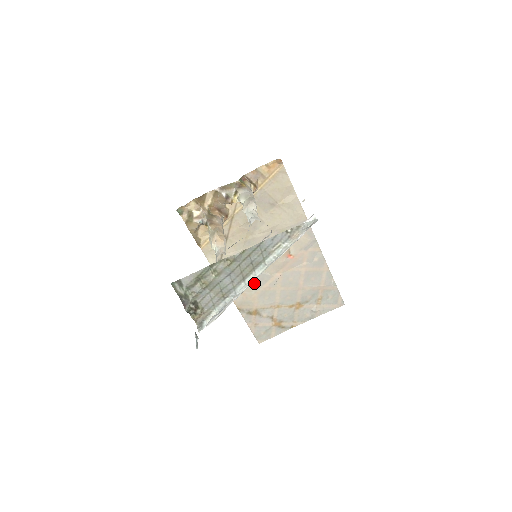
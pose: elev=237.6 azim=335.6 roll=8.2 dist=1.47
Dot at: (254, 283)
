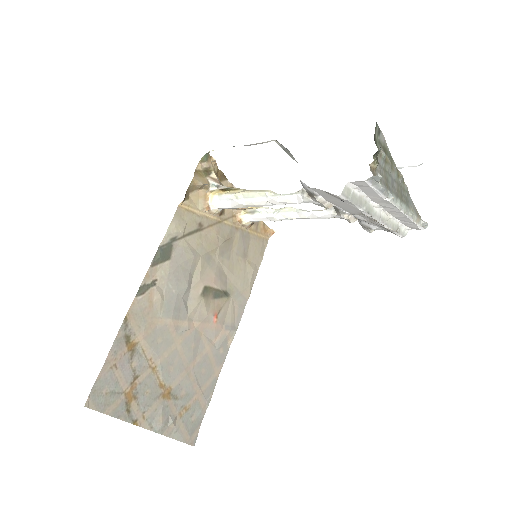
Dot at: (171, 305)
